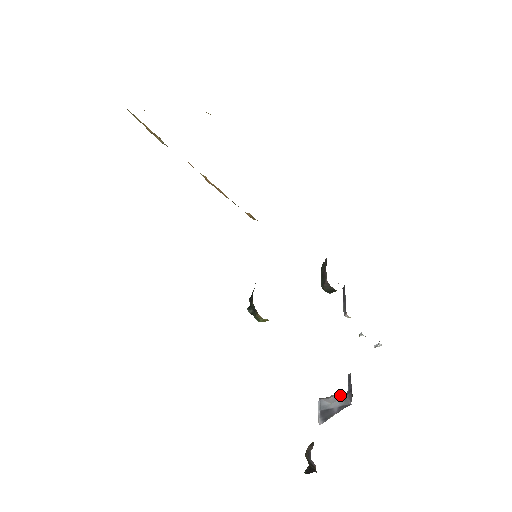
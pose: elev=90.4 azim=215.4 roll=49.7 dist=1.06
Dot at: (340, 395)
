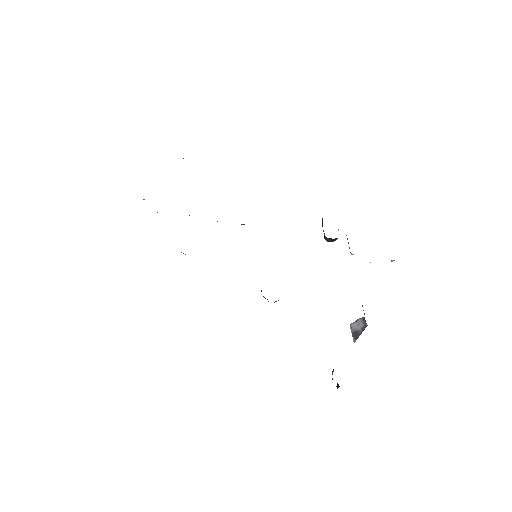
Dot at: (362, 318)
